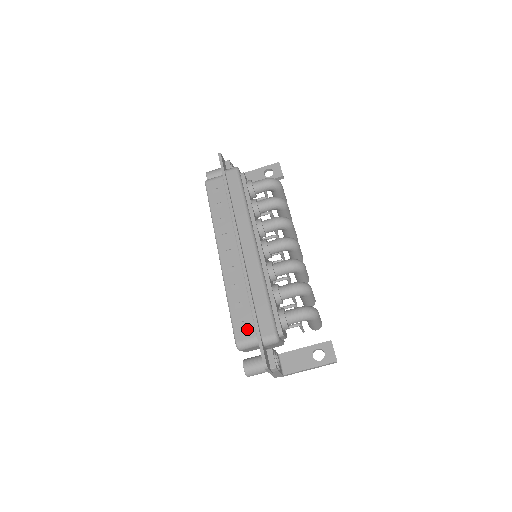
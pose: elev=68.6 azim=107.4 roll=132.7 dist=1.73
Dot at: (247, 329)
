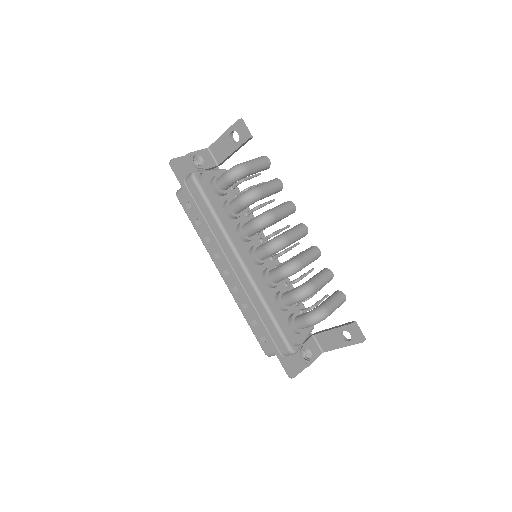
Dot at: (268, 344)
